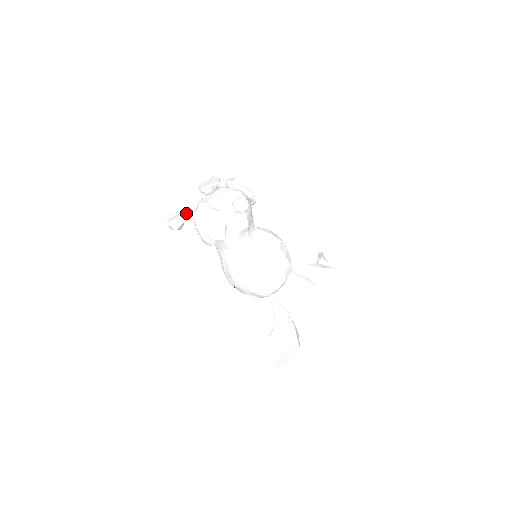
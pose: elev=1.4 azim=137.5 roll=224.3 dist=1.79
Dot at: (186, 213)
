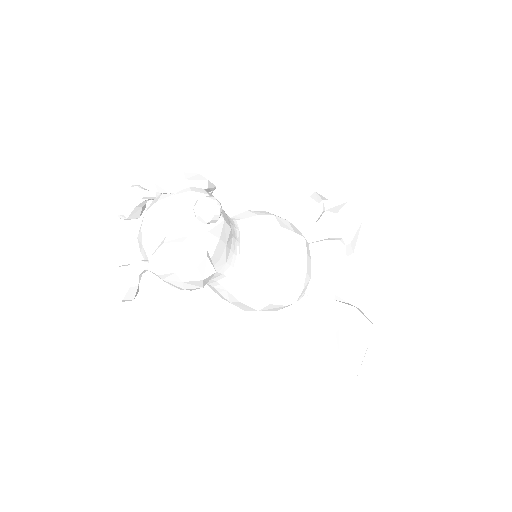
Dot at: (134, 270)
